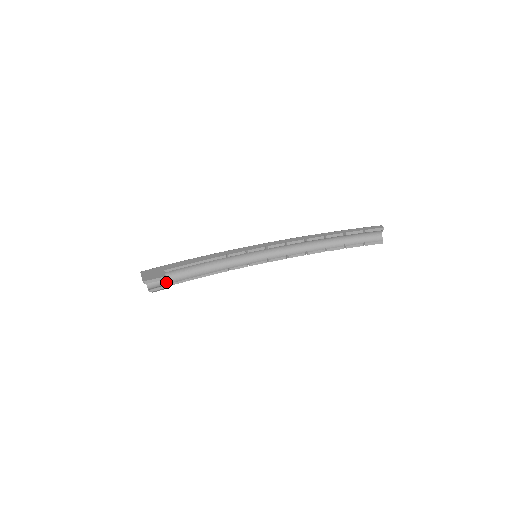
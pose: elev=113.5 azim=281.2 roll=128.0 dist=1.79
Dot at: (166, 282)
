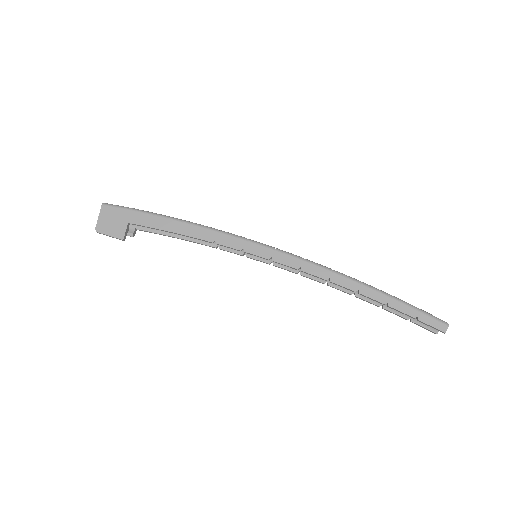
Dot at: (134, 225)
